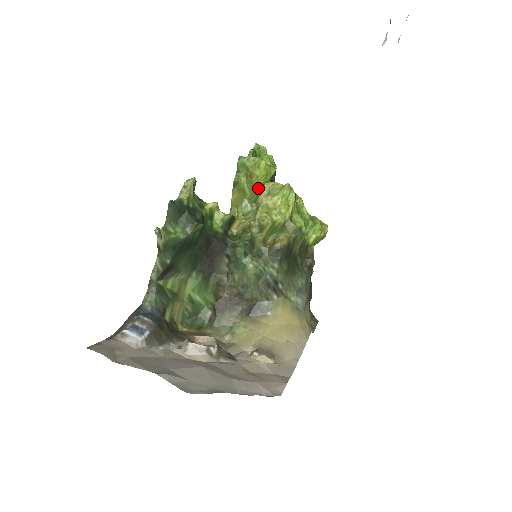
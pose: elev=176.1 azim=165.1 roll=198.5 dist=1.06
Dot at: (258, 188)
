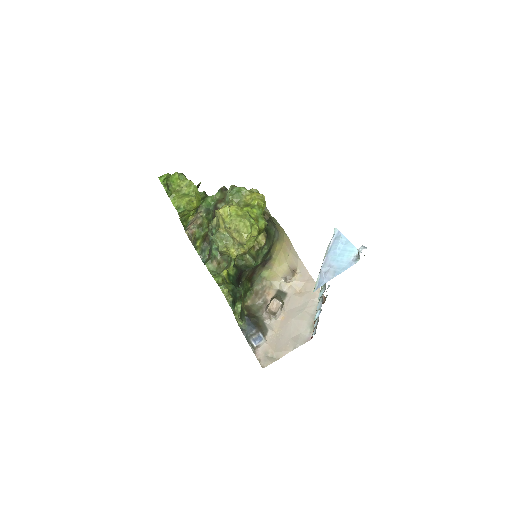
Dot at: (198, 207)
